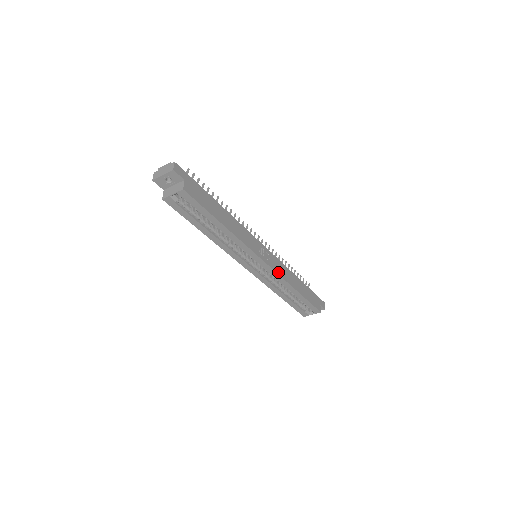
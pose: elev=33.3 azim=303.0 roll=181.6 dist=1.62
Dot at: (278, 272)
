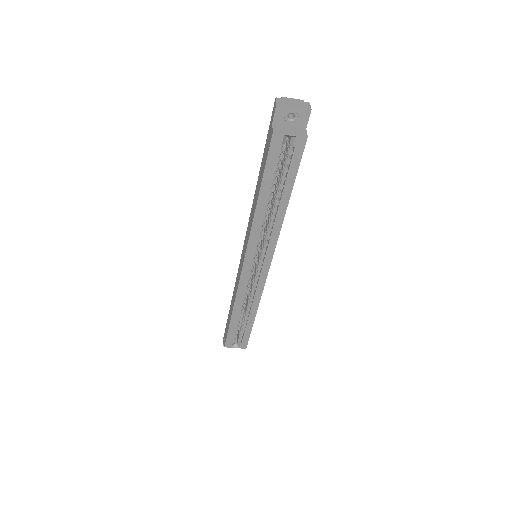
Dot at: (264, 285)
